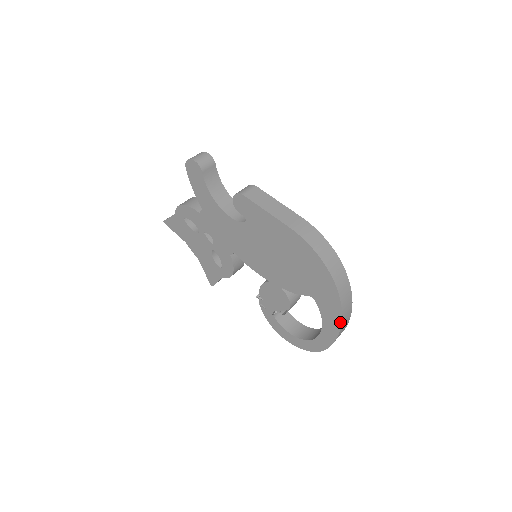
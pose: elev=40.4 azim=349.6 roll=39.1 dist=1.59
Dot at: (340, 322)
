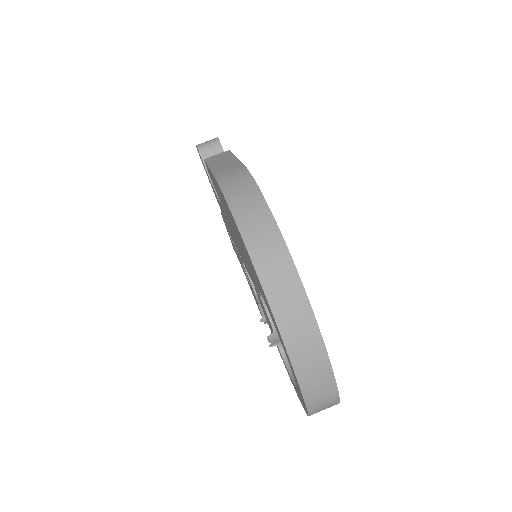
Dot at: (279, 331)
